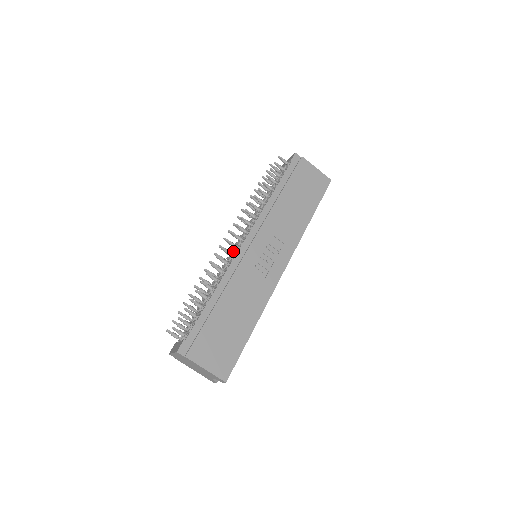
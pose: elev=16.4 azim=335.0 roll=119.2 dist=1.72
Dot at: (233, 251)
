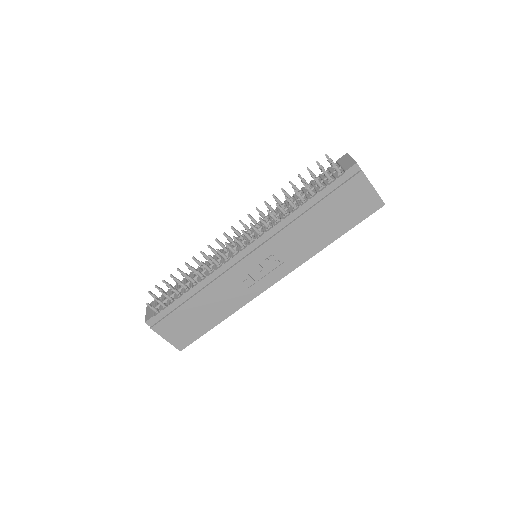
Dot at: (233, 247)
